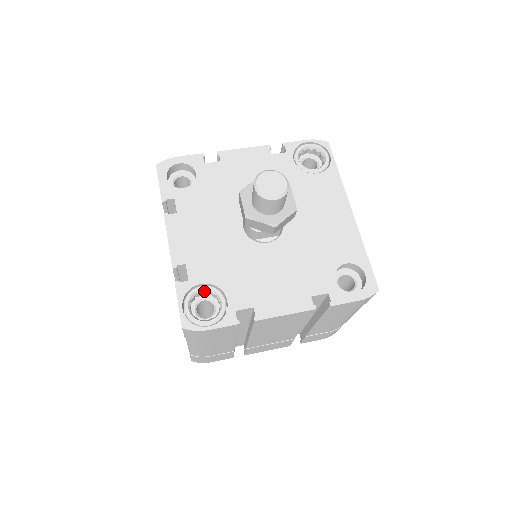
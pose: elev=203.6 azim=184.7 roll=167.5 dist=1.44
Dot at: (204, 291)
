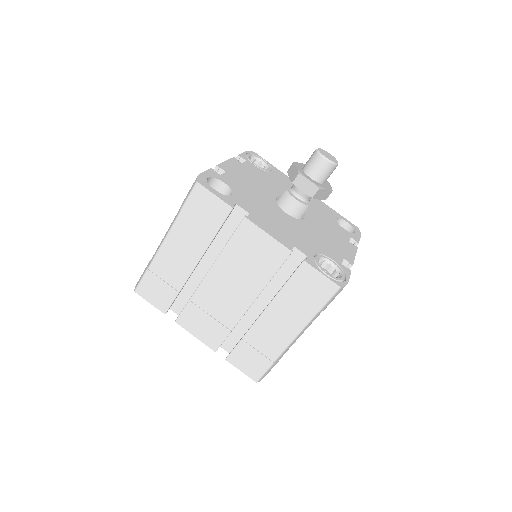
Dot at: (318, 261)
